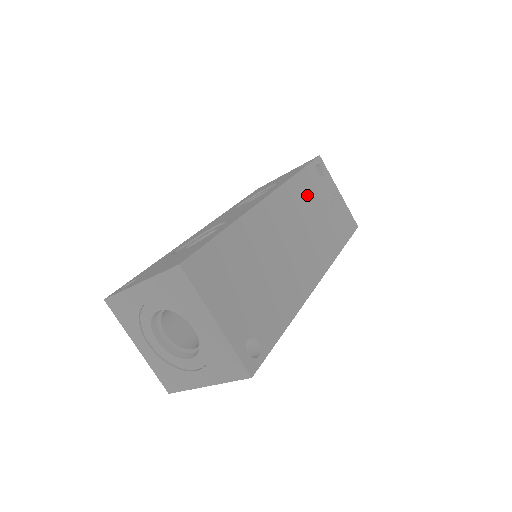
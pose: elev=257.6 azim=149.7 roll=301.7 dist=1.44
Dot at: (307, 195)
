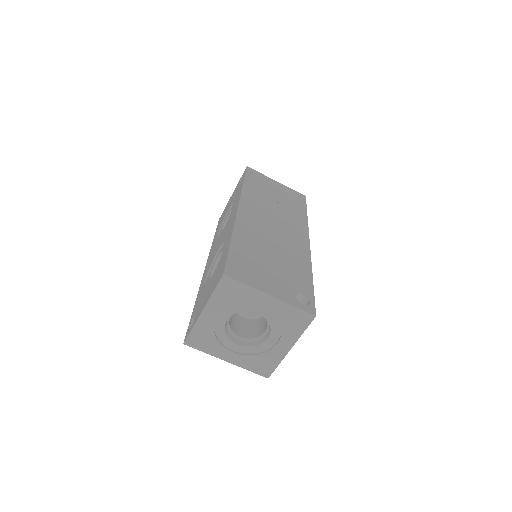
Dot at: (260, 195)
